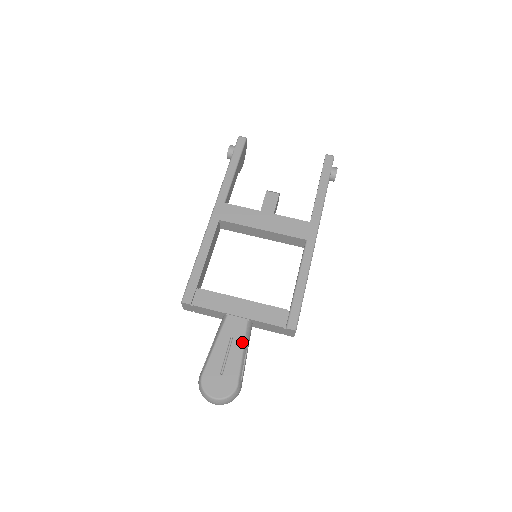
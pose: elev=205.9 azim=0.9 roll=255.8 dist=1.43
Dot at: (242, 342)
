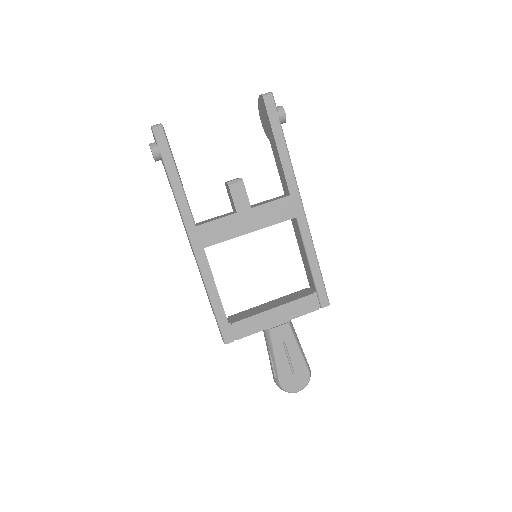
Dot at: (294, 341)
